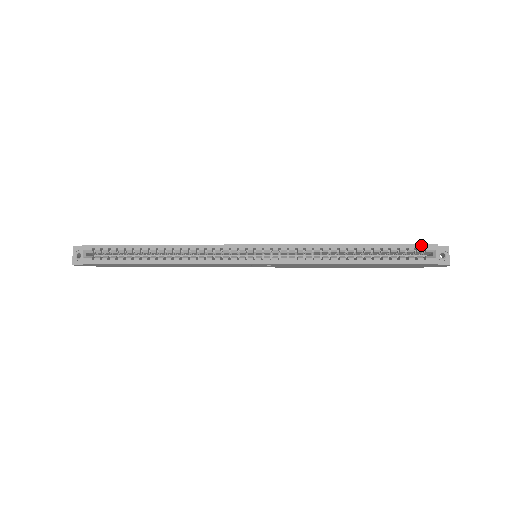
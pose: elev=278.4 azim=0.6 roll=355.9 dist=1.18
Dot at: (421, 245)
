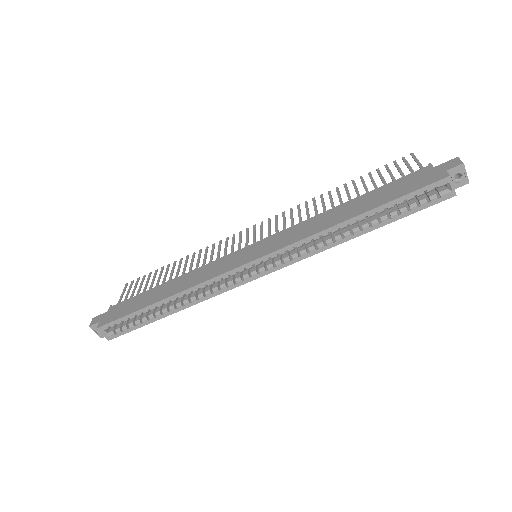
Dot at: (431, 185)
